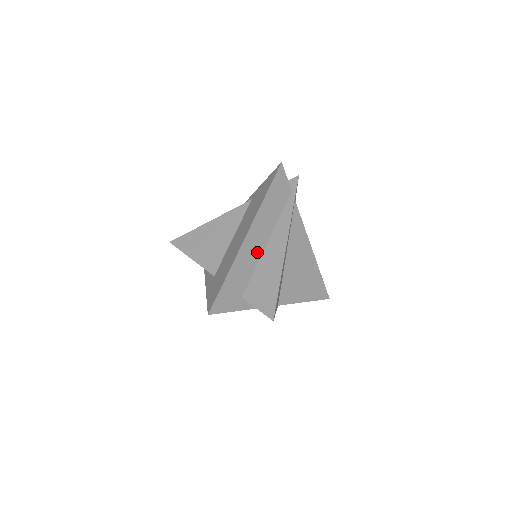
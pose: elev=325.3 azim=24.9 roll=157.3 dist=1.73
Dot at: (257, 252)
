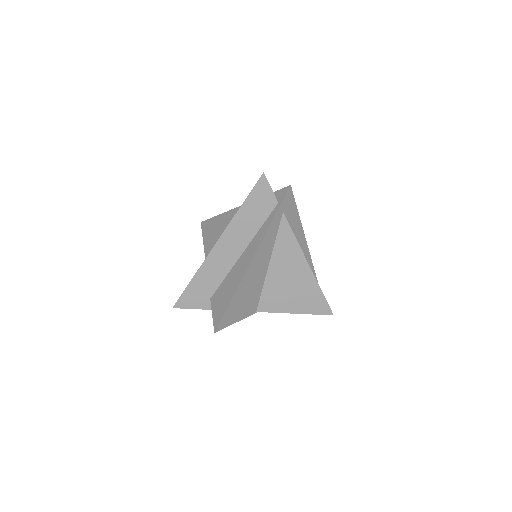
Dot at: (229, 261)
